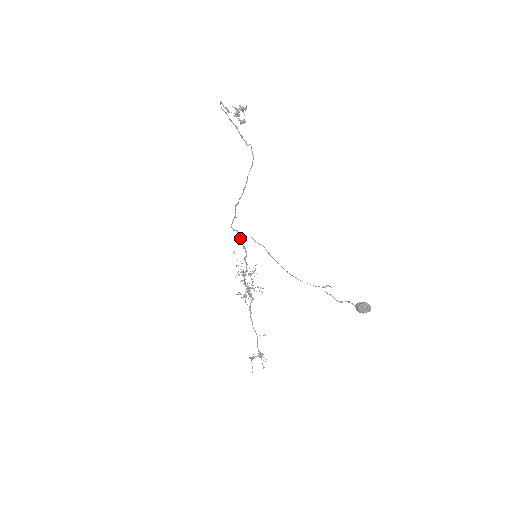
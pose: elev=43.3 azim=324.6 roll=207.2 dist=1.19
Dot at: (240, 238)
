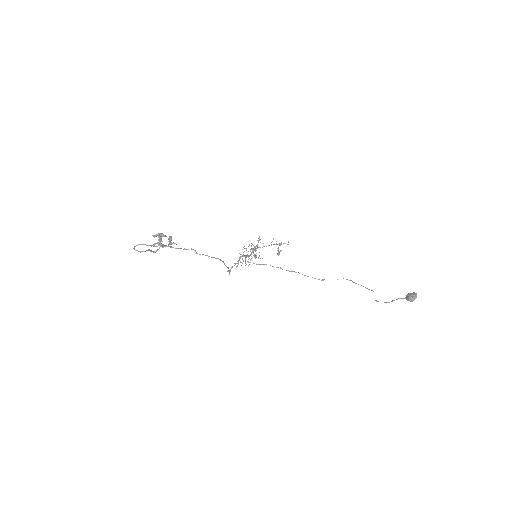
Dot at: occluded
